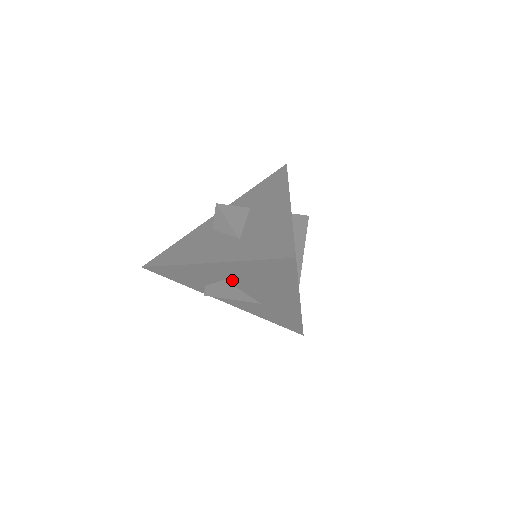
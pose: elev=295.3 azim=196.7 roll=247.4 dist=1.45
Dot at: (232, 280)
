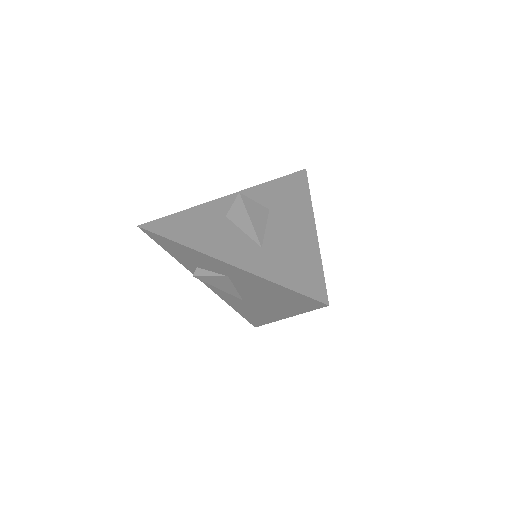
Dot at: (236, 280)
